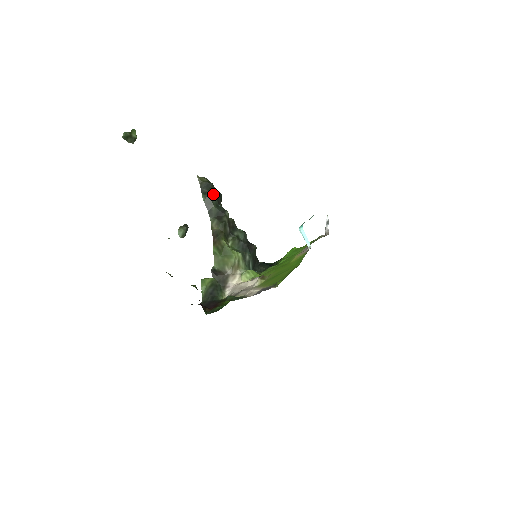
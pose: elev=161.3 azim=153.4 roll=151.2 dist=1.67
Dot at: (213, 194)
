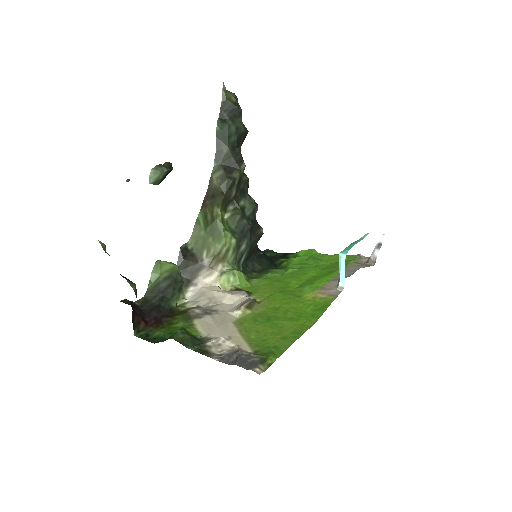
Dot at: (235, 127)
